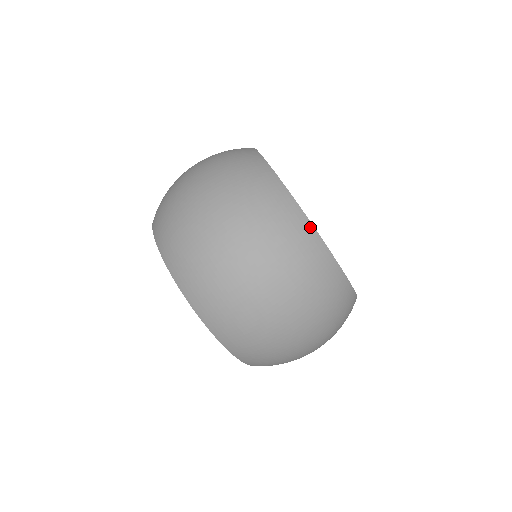
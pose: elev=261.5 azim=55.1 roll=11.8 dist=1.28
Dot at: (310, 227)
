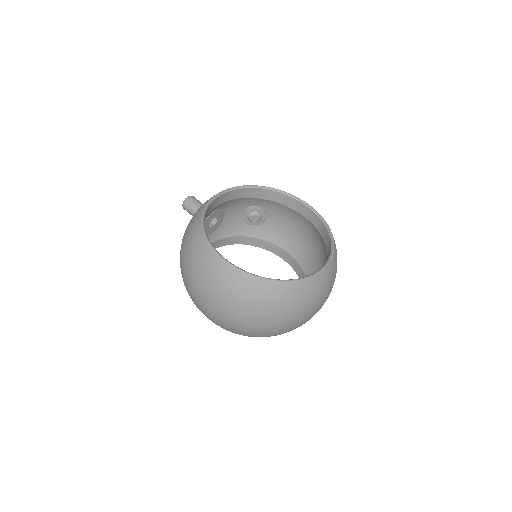
Dot at: (310, 279)
